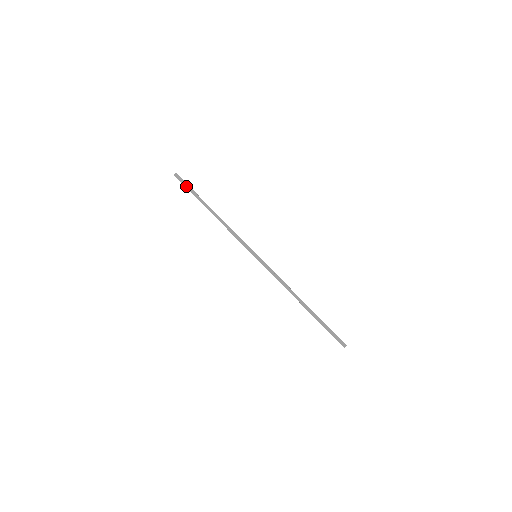
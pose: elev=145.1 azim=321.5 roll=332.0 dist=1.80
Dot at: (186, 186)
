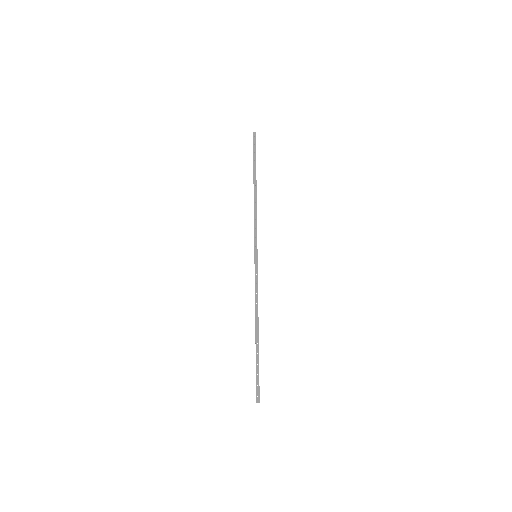
Dot at: (253, 150)
